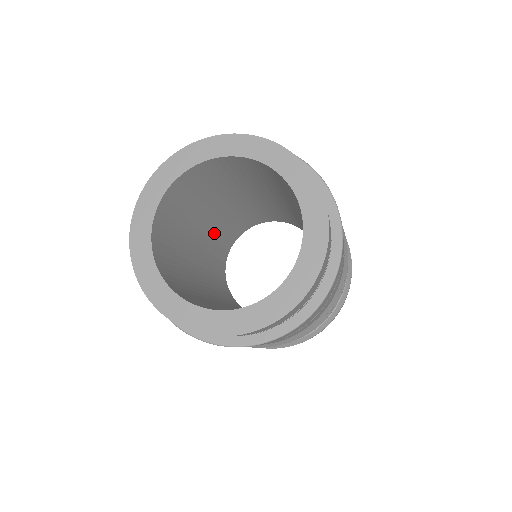
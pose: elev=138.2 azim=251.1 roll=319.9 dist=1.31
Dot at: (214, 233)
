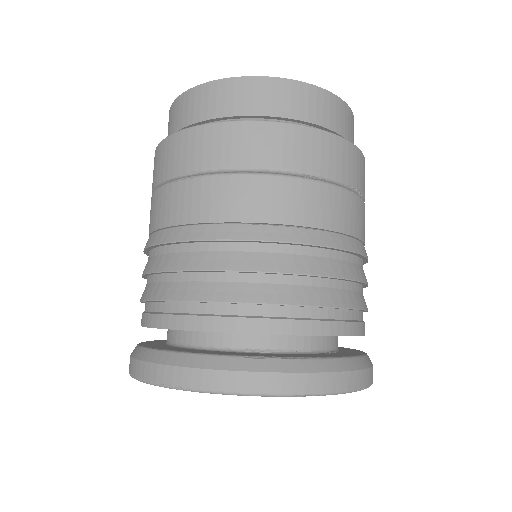
Dot at: occluded
